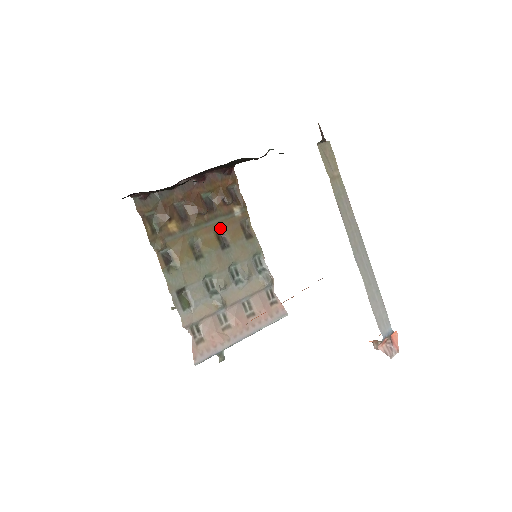
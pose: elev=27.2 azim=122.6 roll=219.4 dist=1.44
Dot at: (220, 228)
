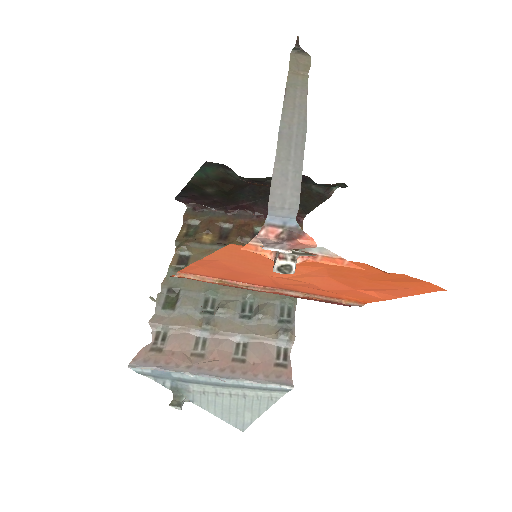
Dot at: occluded
